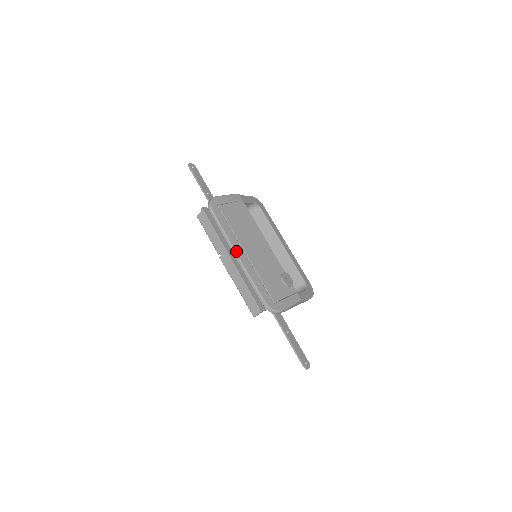
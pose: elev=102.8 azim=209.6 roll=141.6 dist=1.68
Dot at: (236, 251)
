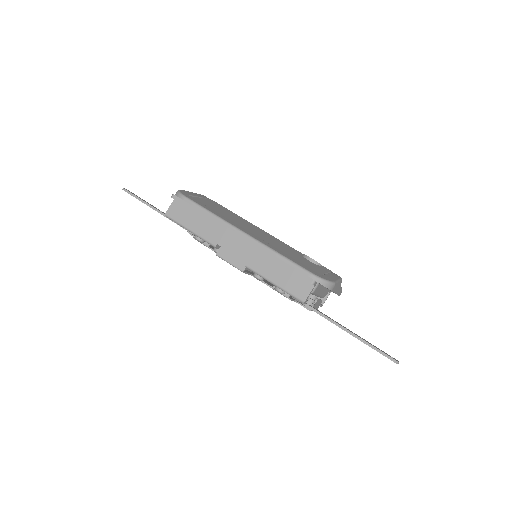
Dot at: (240, 229)
